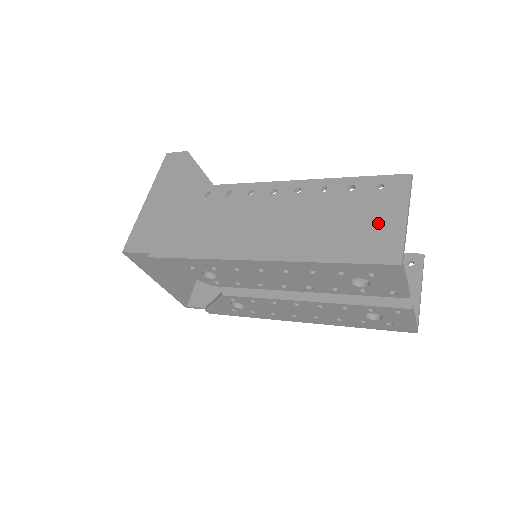
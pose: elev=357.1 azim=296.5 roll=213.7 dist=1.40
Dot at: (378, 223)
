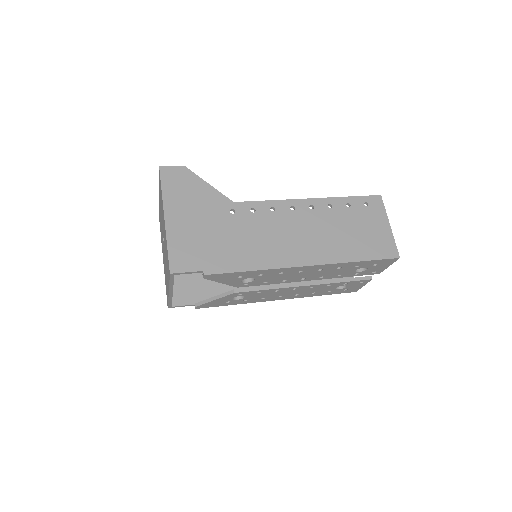
Dot at: (376, 231)
